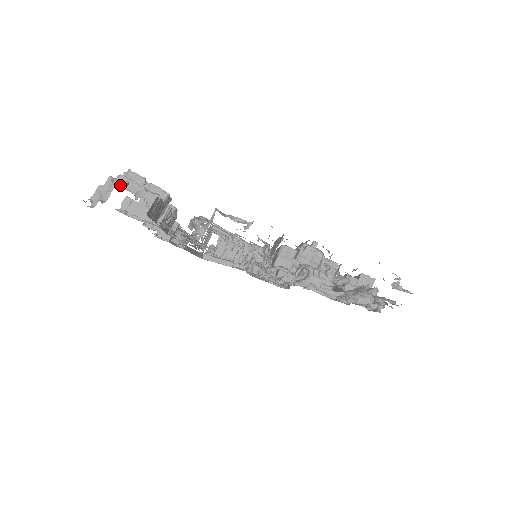
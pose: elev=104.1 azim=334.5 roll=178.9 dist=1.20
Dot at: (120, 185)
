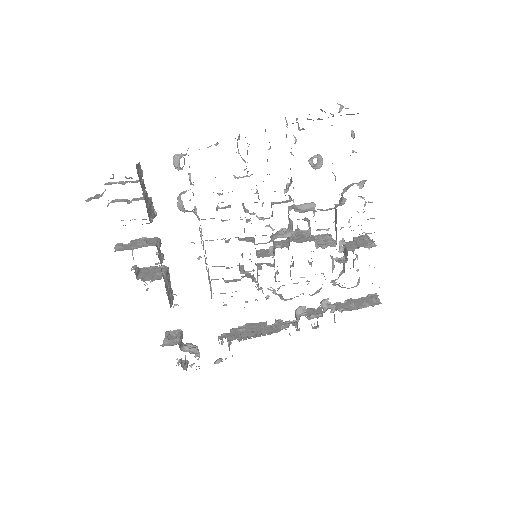
Dot at: occluded
